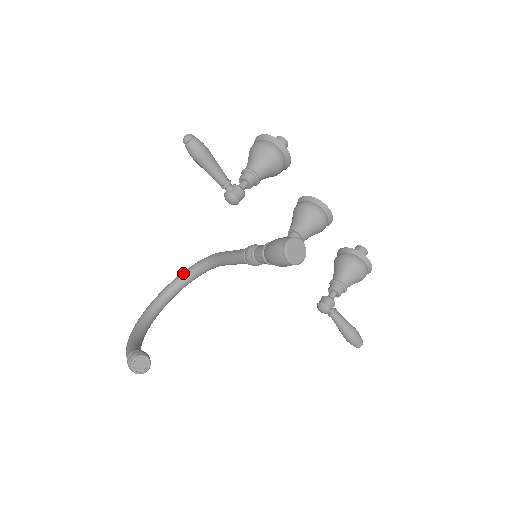
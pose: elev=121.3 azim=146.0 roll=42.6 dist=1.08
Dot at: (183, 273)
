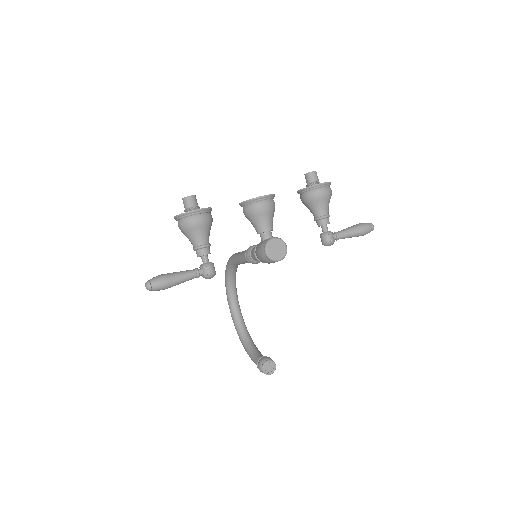
Dot at: (226, 282)
